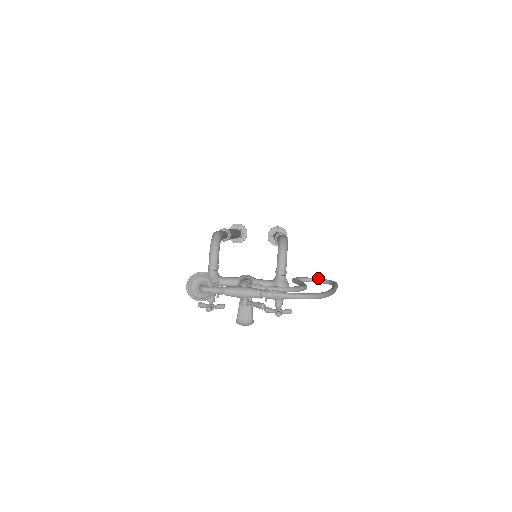
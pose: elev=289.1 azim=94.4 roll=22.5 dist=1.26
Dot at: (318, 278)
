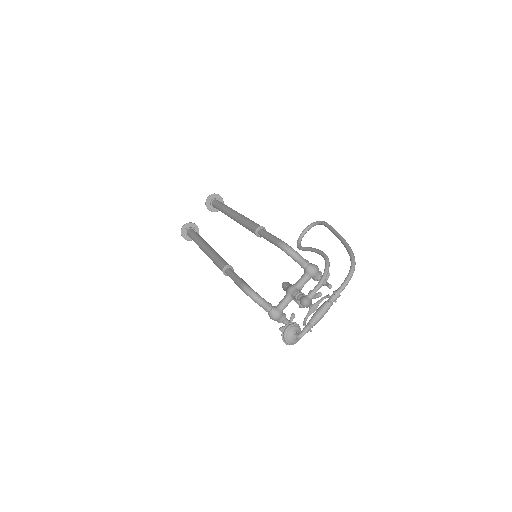
Dot at: (307, 227)
